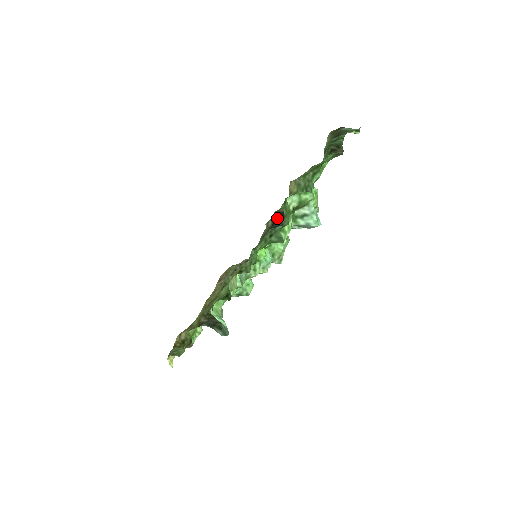
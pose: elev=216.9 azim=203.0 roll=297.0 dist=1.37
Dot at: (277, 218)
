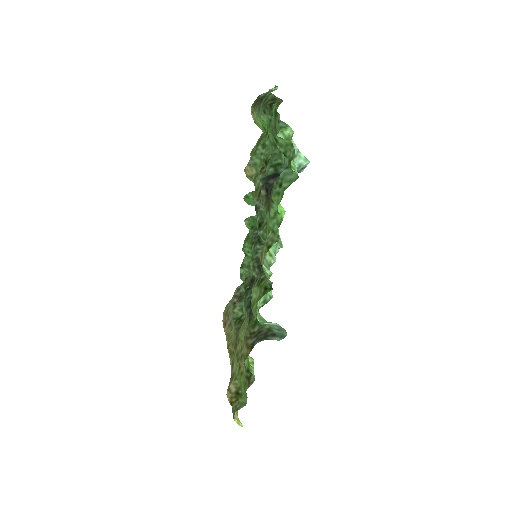
Dot at: (266, 183)
